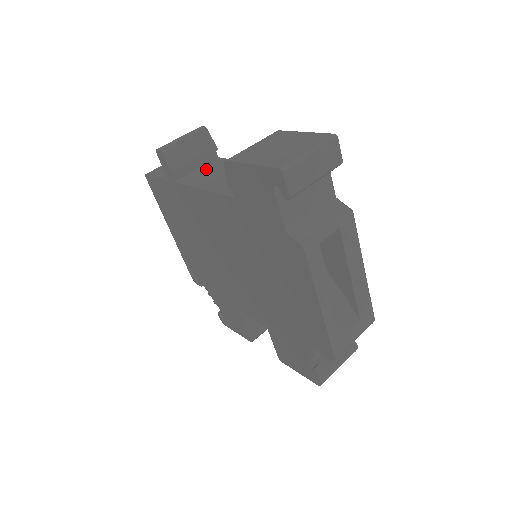
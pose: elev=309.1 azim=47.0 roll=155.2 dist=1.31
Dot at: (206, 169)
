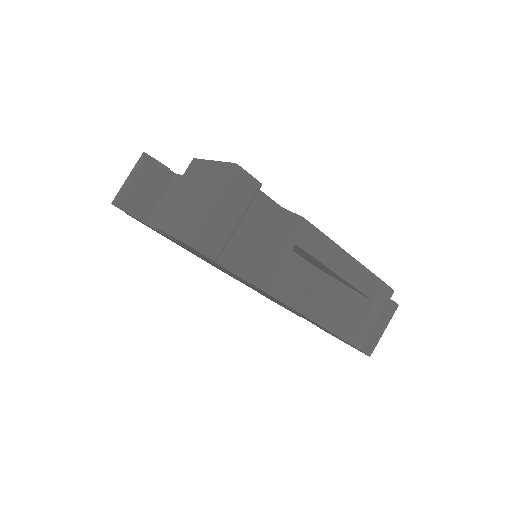
Dot at: (166, 197)
